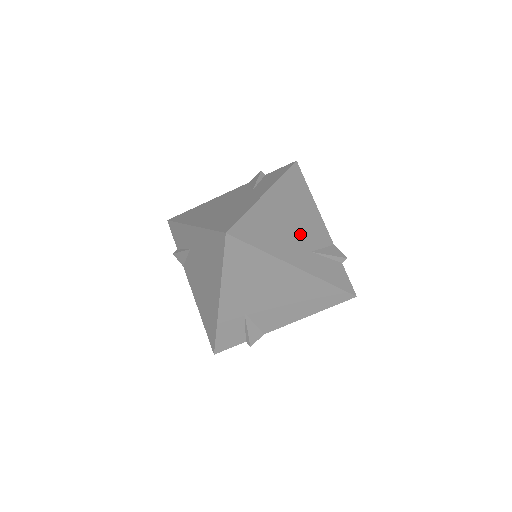
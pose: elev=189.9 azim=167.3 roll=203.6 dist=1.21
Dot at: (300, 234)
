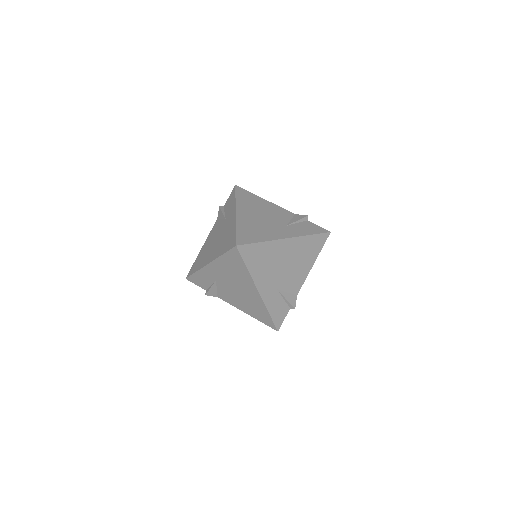
Dot at: (282, 275)
